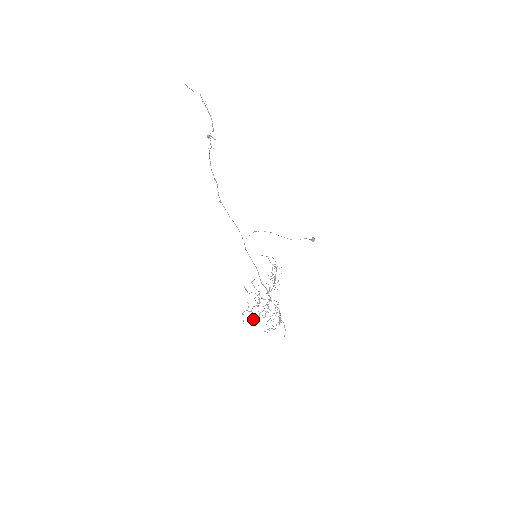
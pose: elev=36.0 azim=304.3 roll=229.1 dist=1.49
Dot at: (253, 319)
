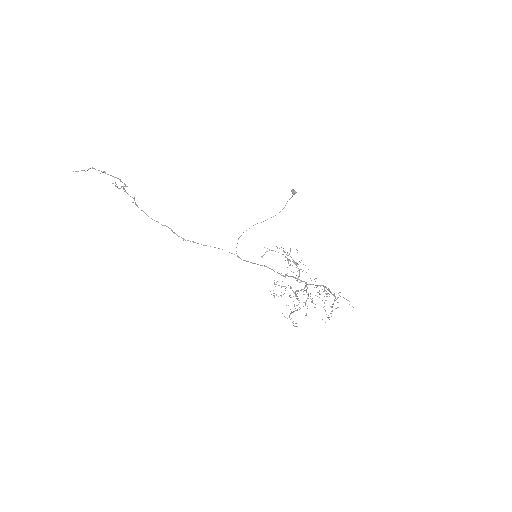
Dot at: occluded
